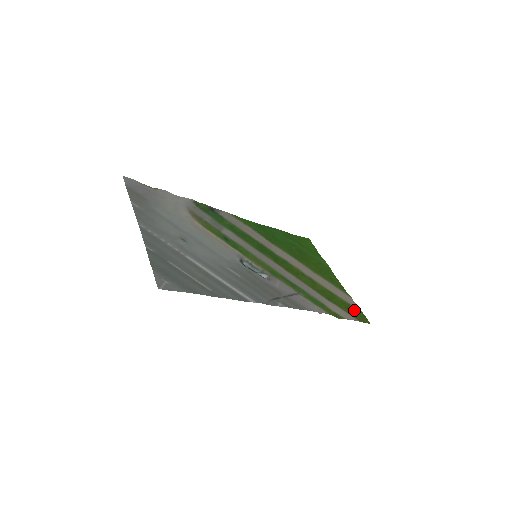
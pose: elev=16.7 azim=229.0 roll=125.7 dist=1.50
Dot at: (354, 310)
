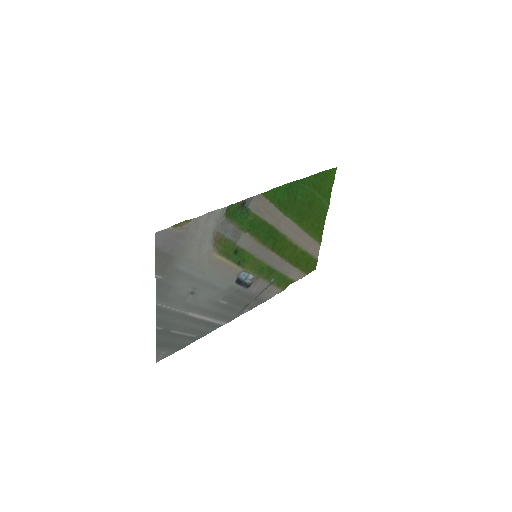
Dot at: (312, 262)
